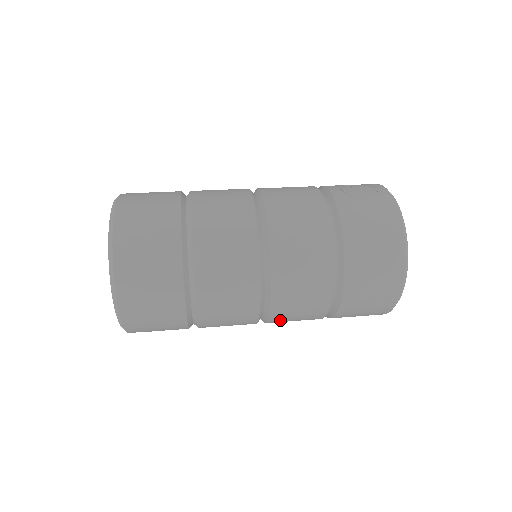
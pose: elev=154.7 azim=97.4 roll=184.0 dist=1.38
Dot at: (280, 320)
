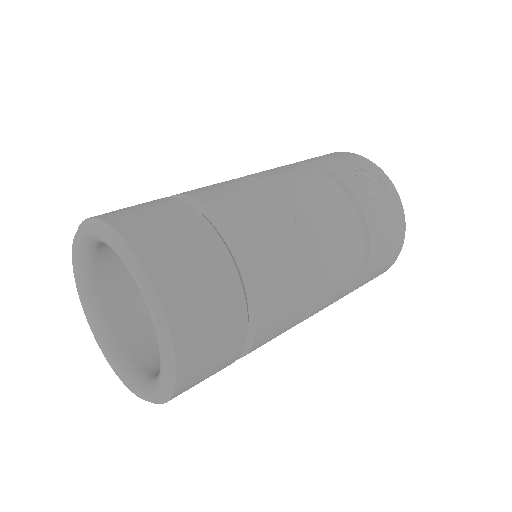
Dot at: occluded
